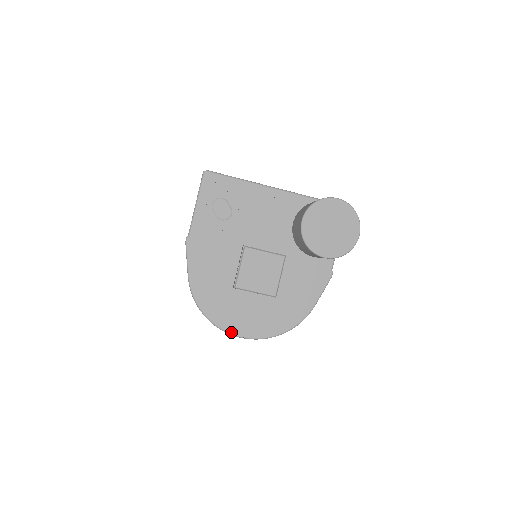
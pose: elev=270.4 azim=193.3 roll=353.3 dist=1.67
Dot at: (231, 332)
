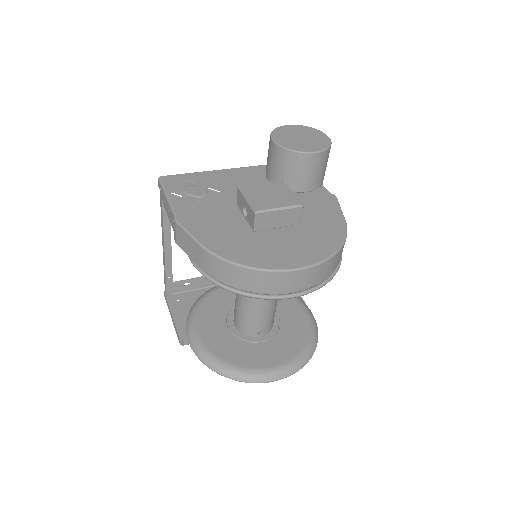
Dot at: (286, 268)
